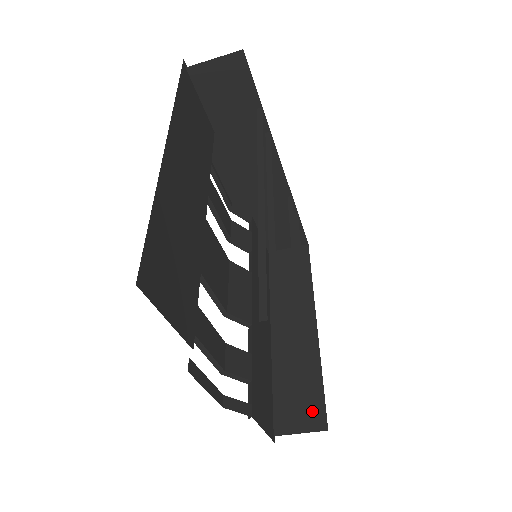
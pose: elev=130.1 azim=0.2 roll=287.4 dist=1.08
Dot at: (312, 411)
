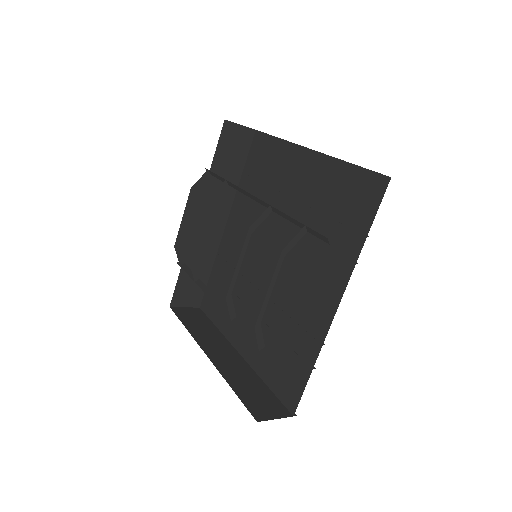
Dot at: (277, 404)
